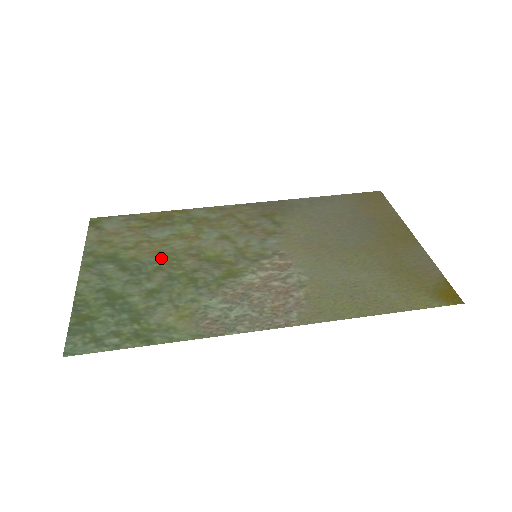
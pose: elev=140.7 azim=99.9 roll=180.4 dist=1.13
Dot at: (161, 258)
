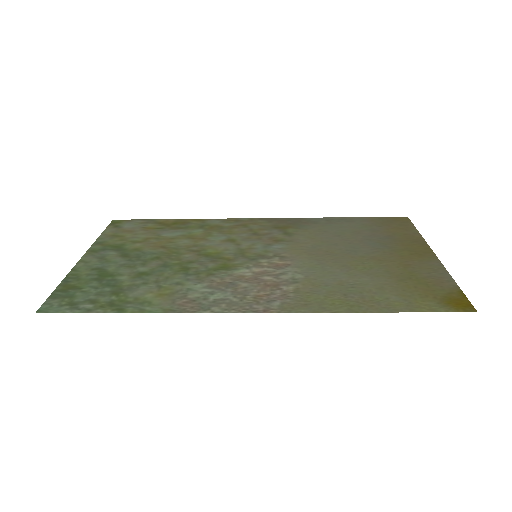
Dot at: (163, 251)
